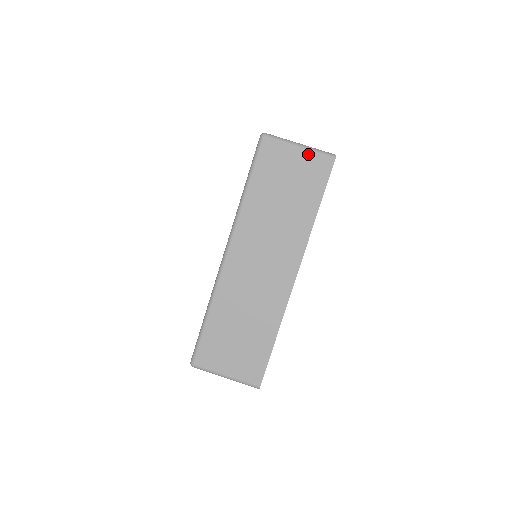
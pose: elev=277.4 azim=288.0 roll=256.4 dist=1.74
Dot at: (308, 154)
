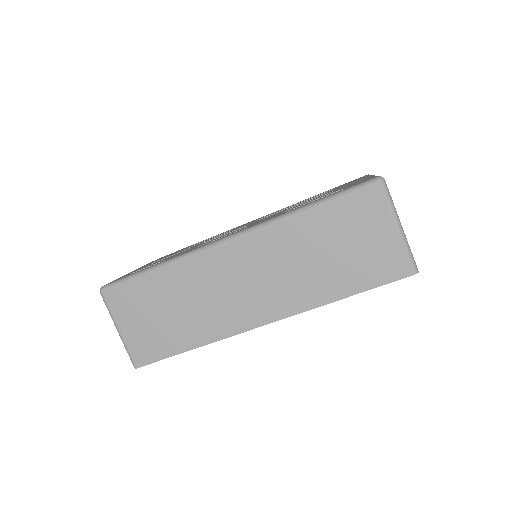
Dot at: (397, 243)
